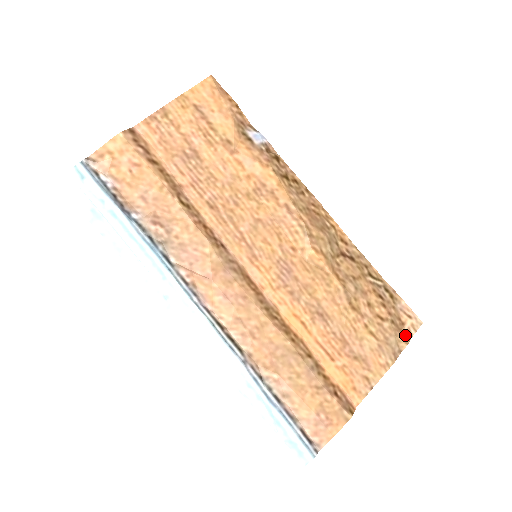
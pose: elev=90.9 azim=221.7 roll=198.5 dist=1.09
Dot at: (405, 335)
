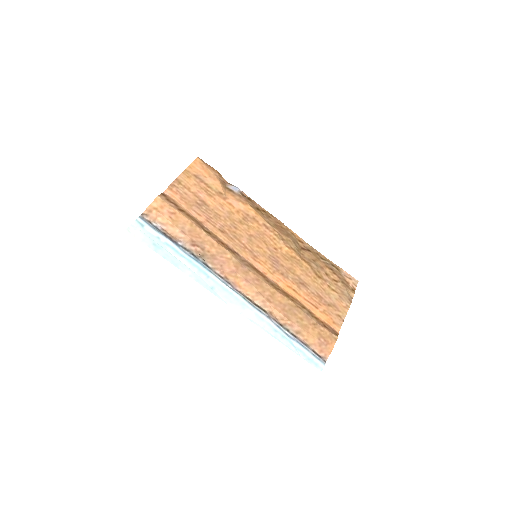
Dot at: (351, 289)
